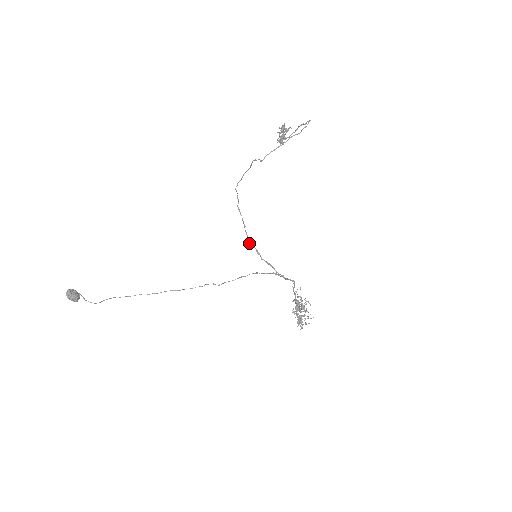
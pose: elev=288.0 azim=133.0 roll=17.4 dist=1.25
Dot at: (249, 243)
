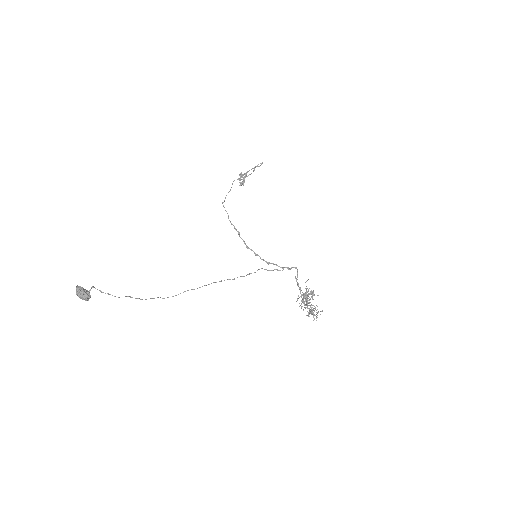
Dot at: (246, 247)
